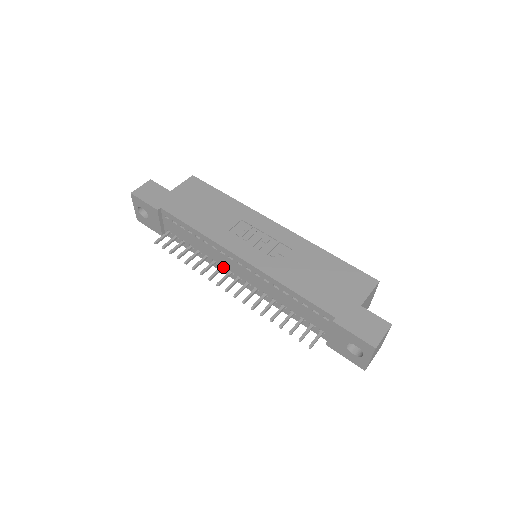
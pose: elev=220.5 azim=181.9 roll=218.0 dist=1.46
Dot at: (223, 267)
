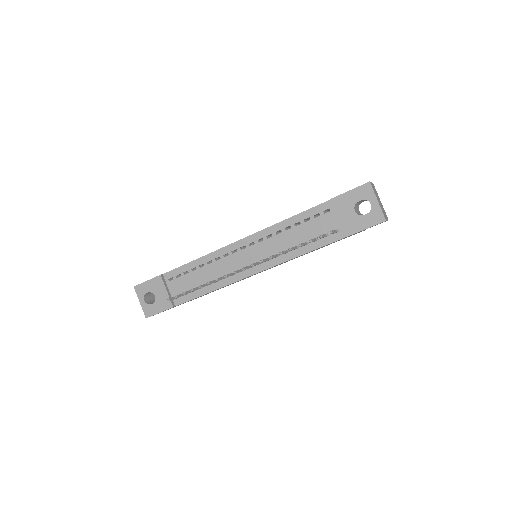
Dot at: occluded
